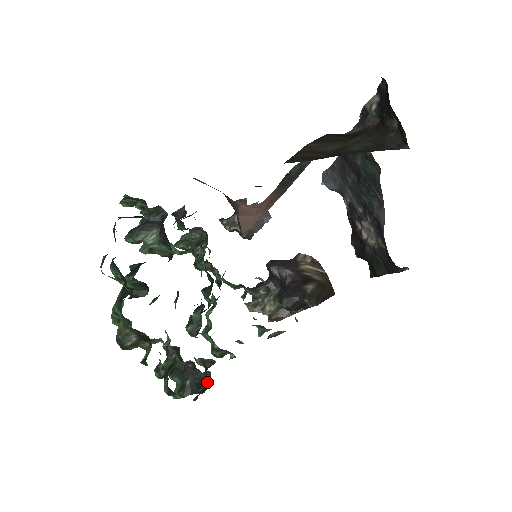
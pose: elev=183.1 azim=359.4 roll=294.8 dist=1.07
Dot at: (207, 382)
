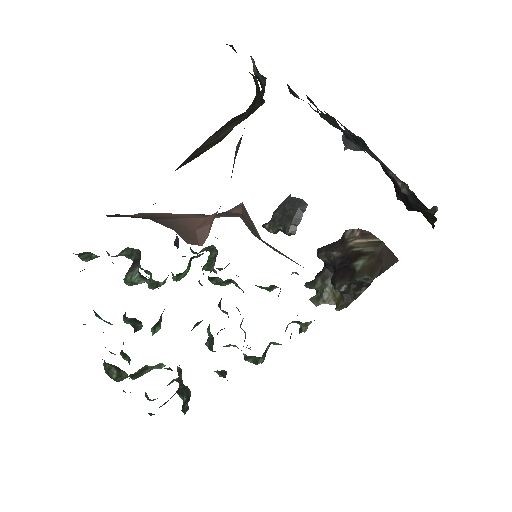
Dot at: (190, 396)
